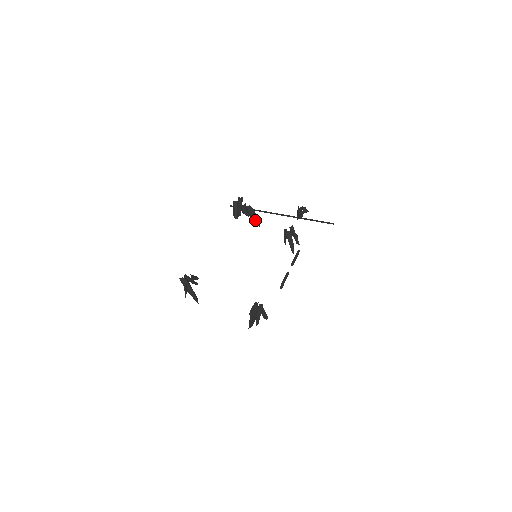
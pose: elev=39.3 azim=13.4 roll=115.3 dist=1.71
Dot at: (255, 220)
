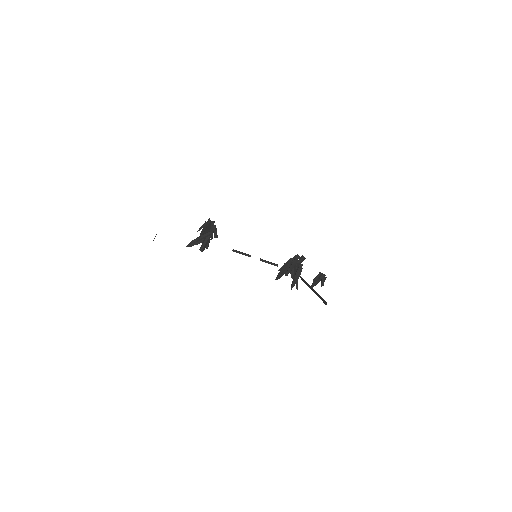
Dot at: (294, 280)
